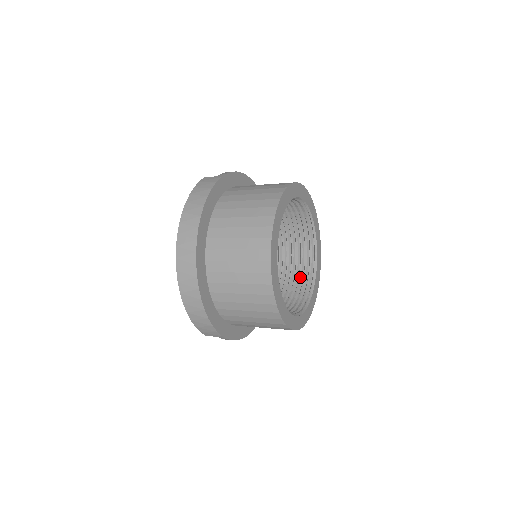
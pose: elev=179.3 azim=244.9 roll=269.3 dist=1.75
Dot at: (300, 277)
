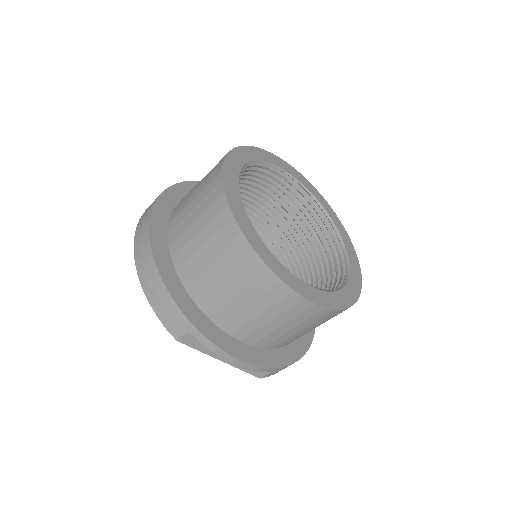
Dot at: (330, 288)
